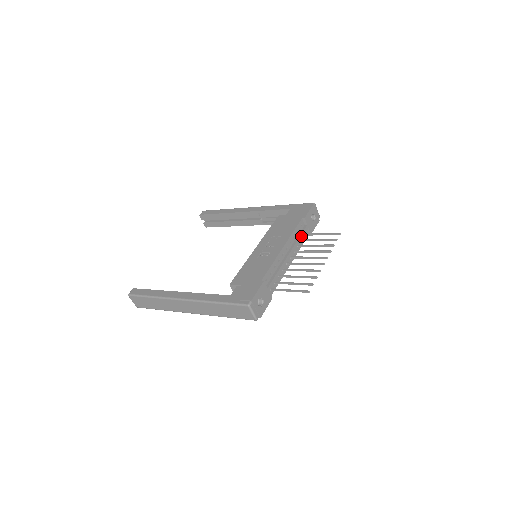
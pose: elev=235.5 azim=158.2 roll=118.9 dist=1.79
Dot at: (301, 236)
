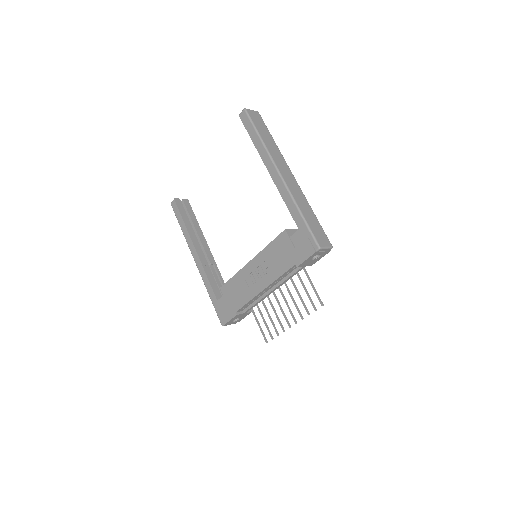
Dot at: (292, 275)
